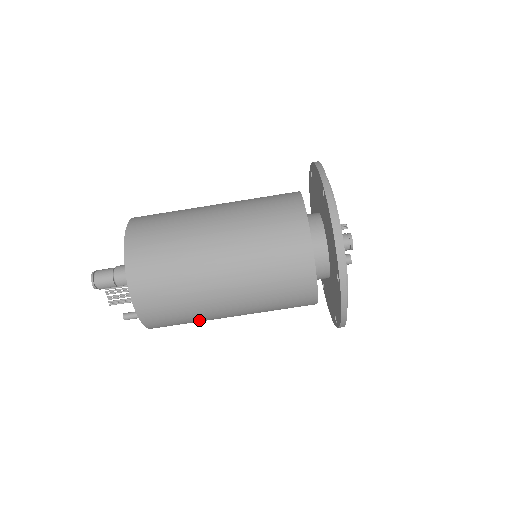
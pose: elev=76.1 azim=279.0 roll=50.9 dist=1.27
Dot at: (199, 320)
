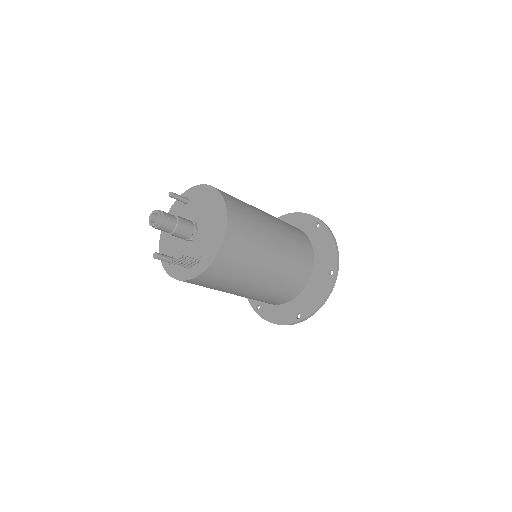
Dot at: occluded
